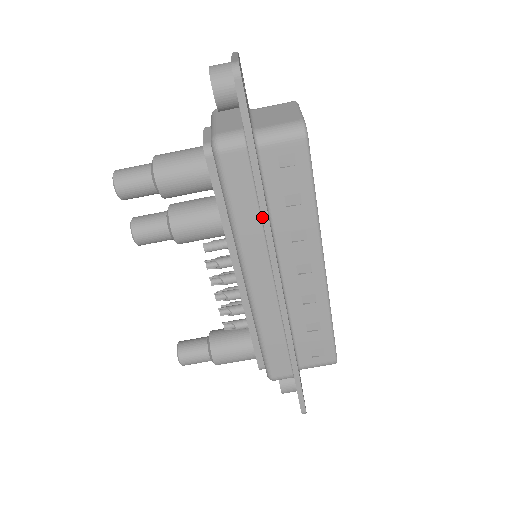
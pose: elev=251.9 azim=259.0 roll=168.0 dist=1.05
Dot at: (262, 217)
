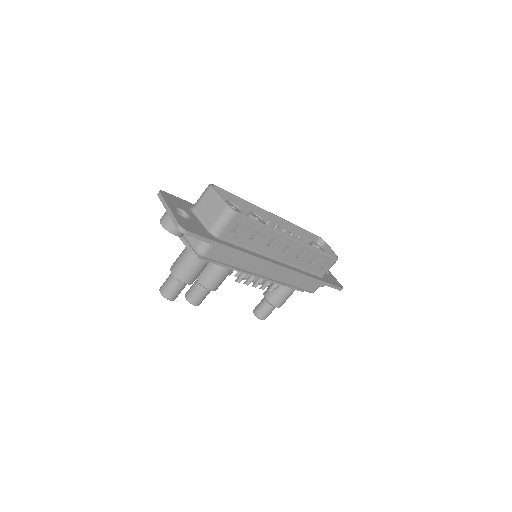
Dot at: (248, 257)
